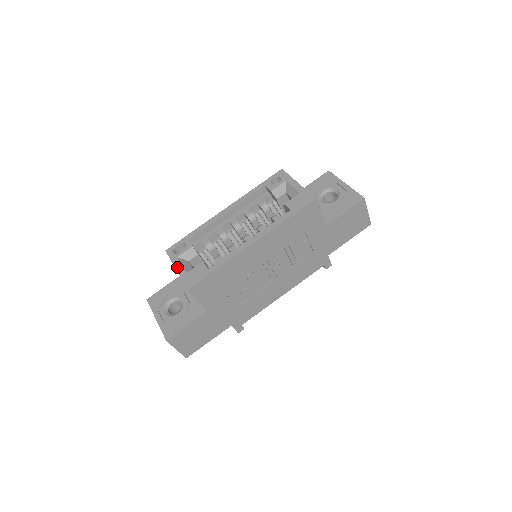
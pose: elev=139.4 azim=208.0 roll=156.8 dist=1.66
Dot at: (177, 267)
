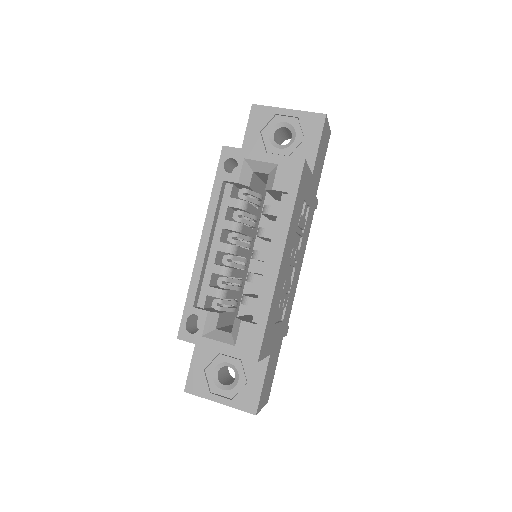
Dot at: (215, 347)
